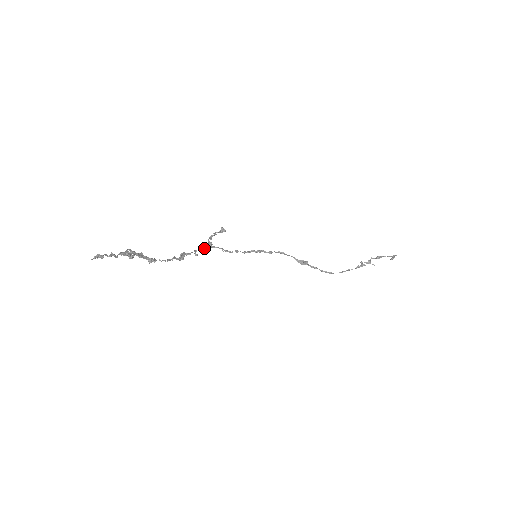
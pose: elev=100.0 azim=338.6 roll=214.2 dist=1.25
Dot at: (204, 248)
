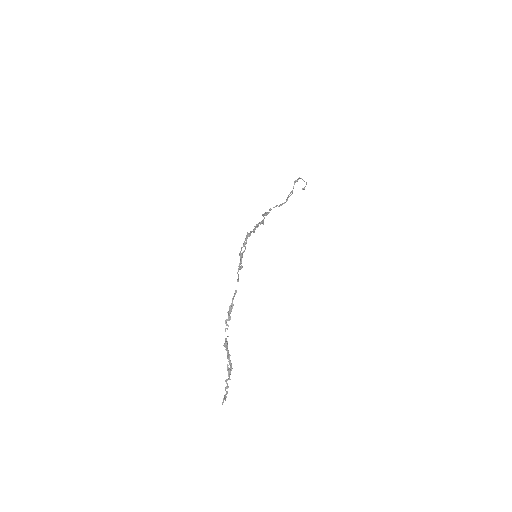
Dot at: (238, 278)
